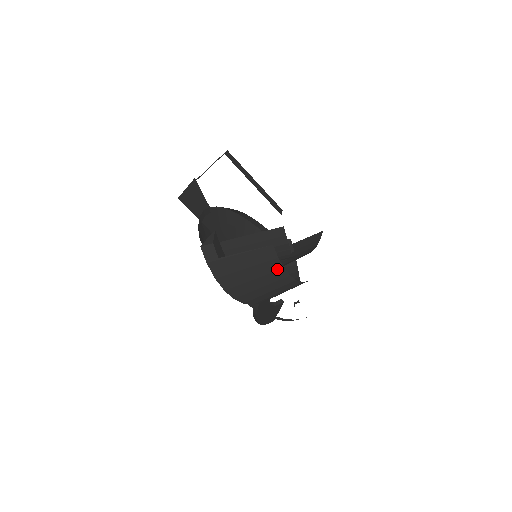
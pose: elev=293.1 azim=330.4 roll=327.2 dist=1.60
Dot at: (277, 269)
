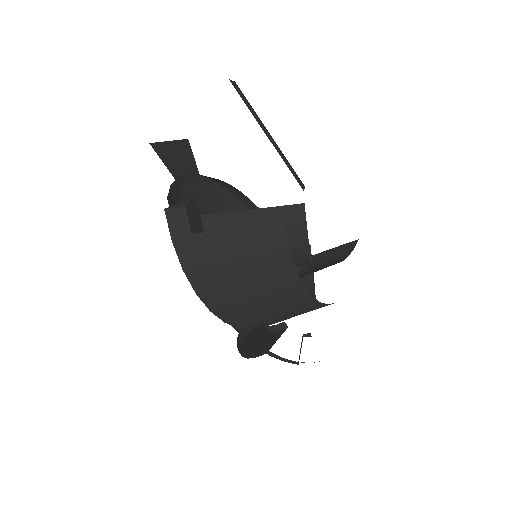
Dot at: (284, 269)
